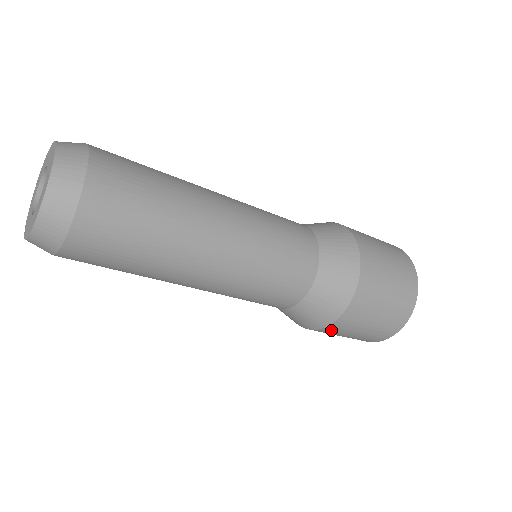
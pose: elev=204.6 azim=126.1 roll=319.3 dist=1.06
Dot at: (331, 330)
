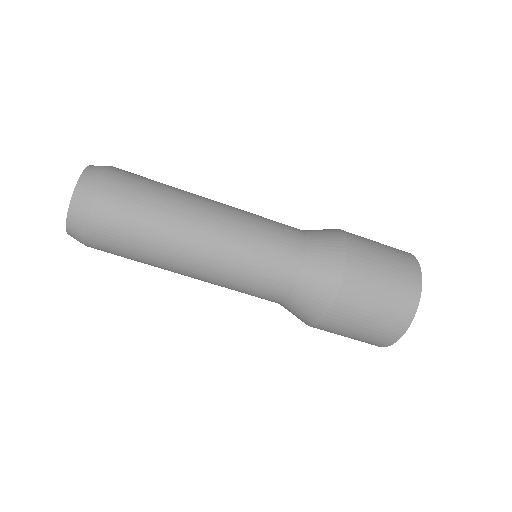
Dot at: (350, 293)
